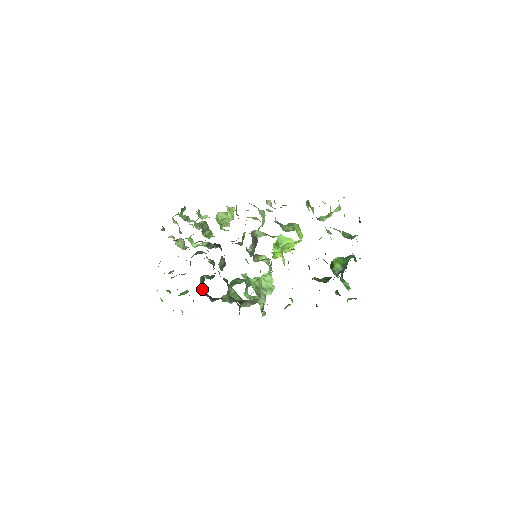
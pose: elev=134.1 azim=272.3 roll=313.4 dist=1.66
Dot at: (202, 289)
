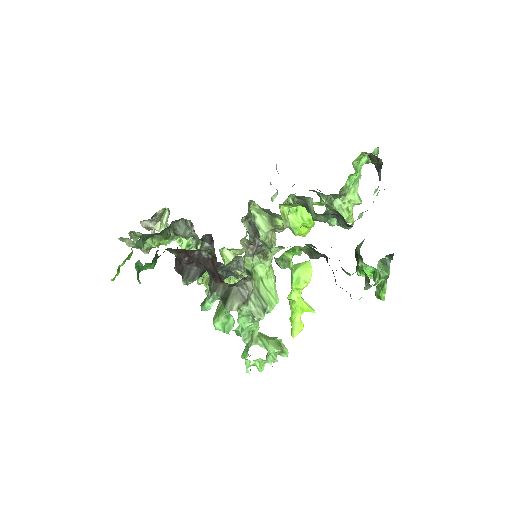
Dot at: (175, 262)
